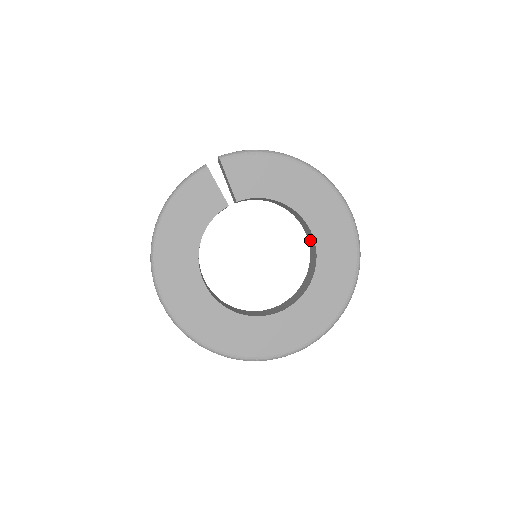
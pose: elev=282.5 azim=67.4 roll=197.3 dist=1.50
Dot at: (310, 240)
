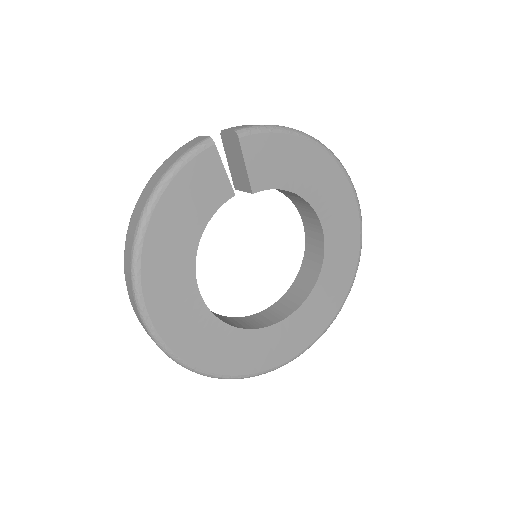
Dot at: (312, 236)
